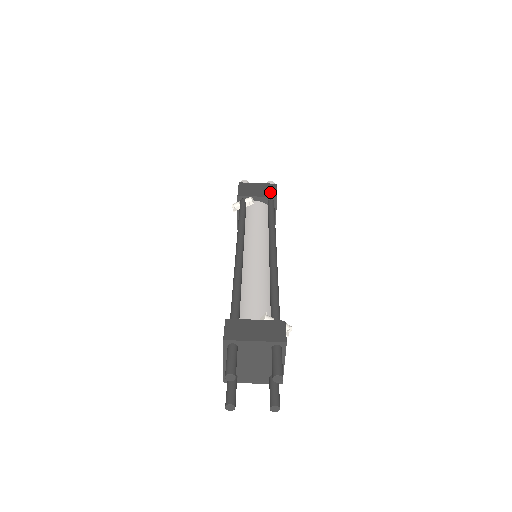
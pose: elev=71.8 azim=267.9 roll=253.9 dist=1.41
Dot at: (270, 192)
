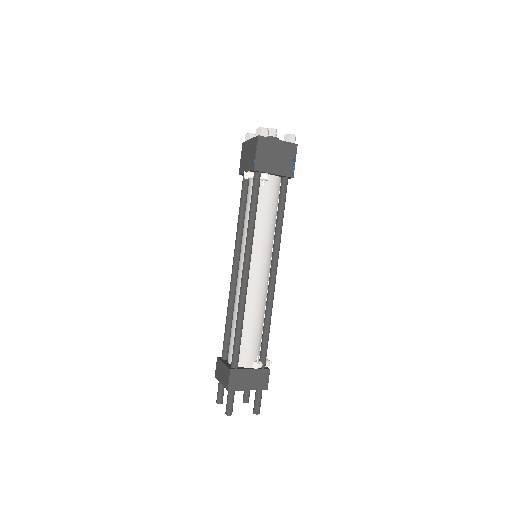
Dot at: (288, 165)
